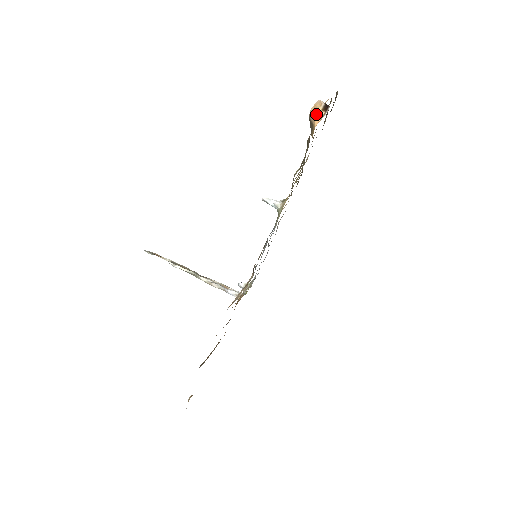
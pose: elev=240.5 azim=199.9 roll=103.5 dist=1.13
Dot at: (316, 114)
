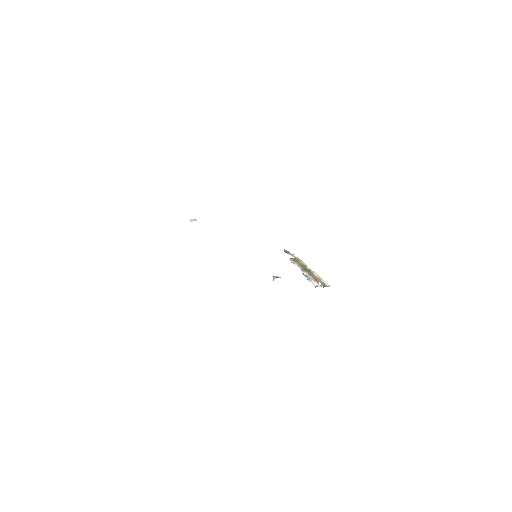
Dot at: occluded
